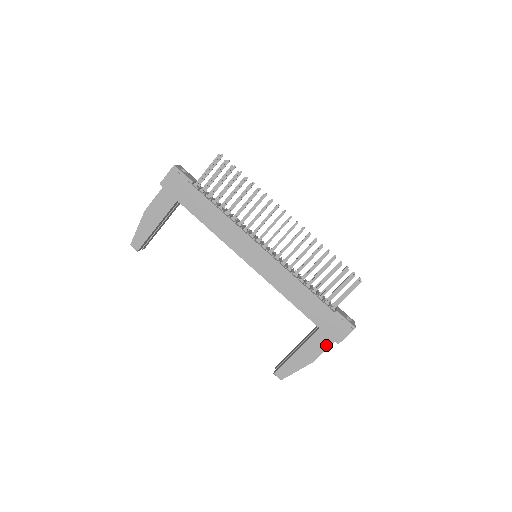
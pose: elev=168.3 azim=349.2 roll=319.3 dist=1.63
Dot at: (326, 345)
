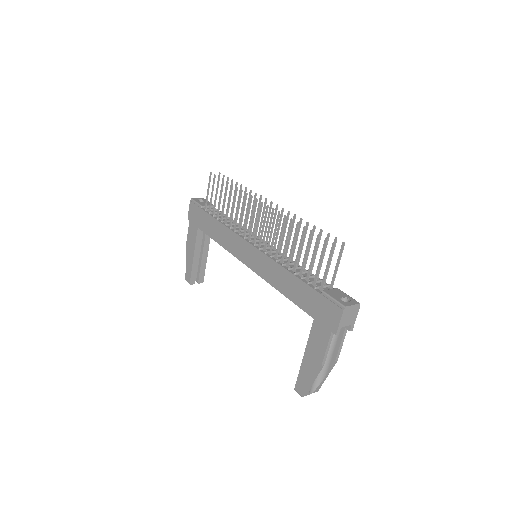
Dot at: (325, 339)
